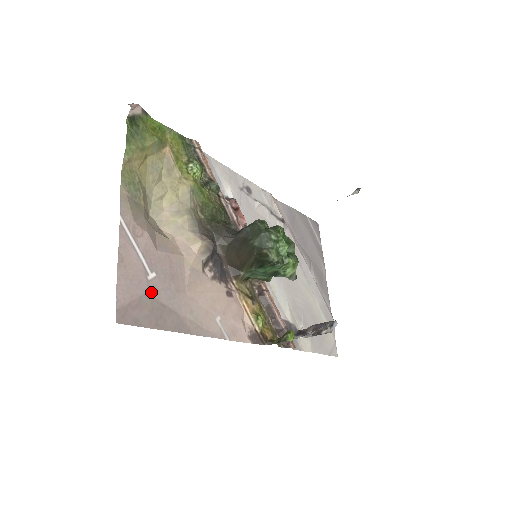
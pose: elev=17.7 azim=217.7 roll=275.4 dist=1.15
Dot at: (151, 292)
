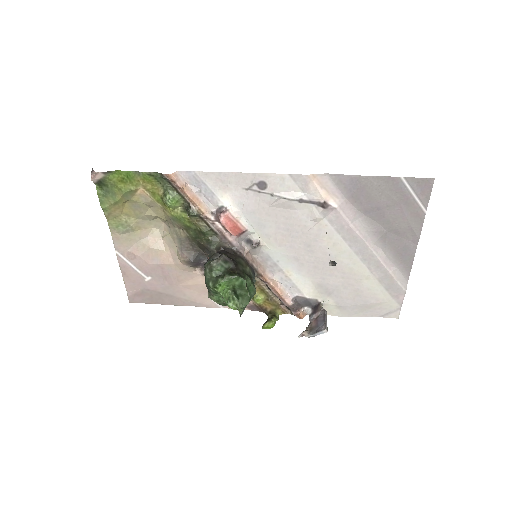
Dot at: (149, 287)
